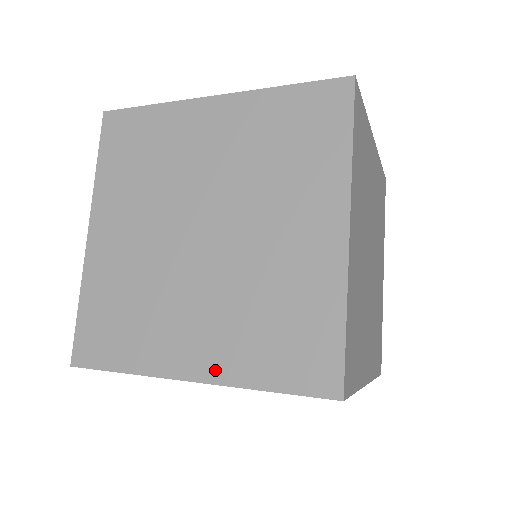
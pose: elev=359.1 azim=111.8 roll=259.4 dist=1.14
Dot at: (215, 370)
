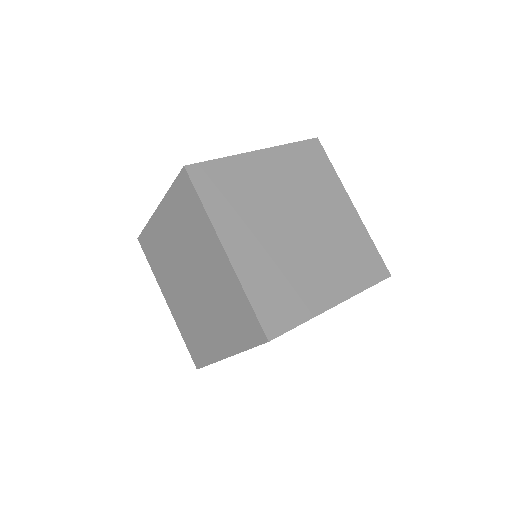
Dot at: (230, 348)
